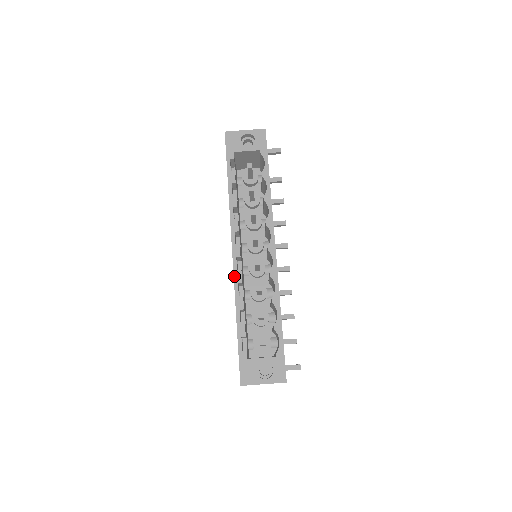
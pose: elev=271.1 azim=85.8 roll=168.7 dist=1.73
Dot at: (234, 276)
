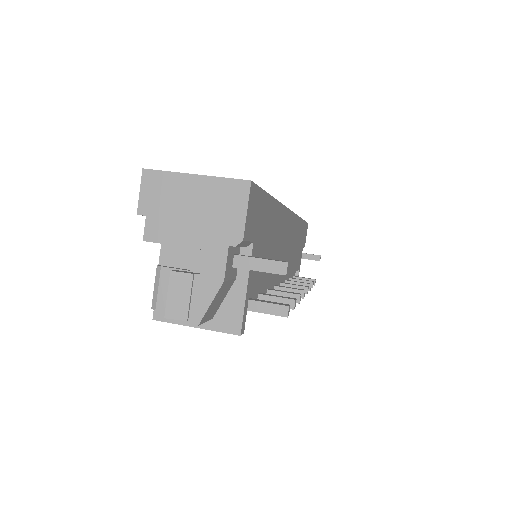
Dot at: occluded
